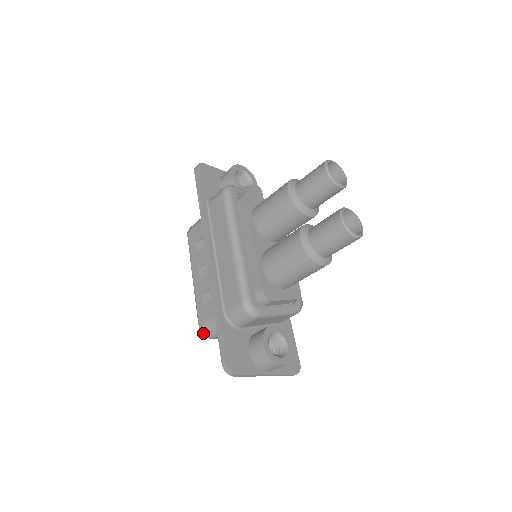
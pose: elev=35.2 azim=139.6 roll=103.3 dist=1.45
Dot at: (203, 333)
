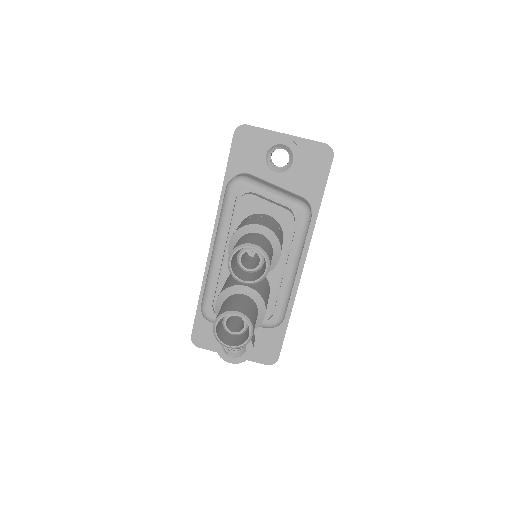
Dot at: occluded
